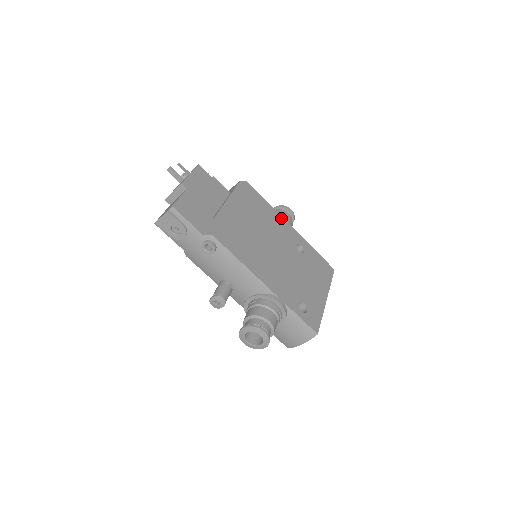
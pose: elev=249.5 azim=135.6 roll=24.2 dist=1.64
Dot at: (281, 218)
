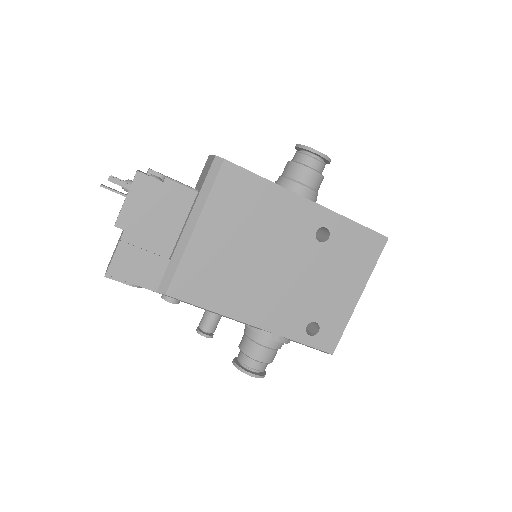
Dot at: (290, 195)
